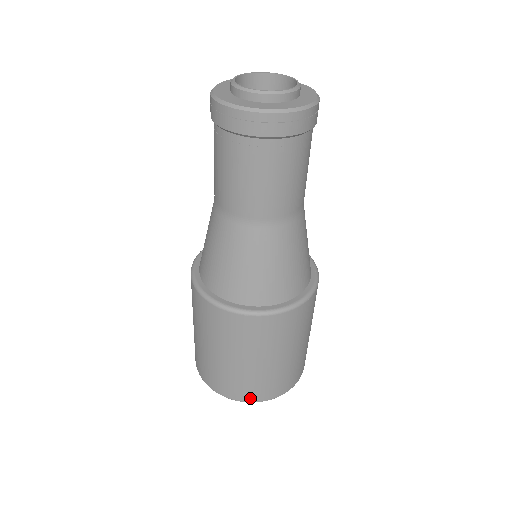
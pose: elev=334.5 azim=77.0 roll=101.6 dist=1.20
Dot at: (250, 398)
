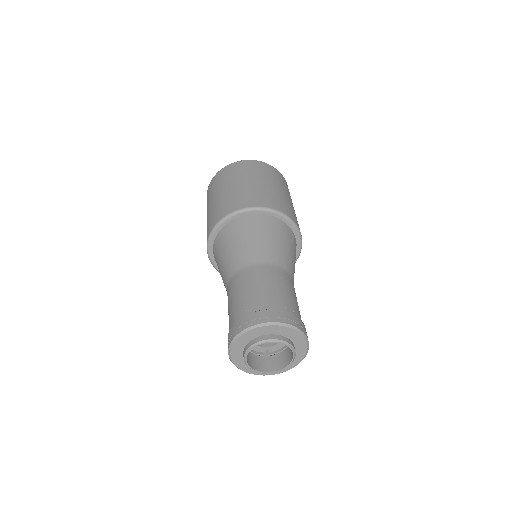
Dot at: occluded
